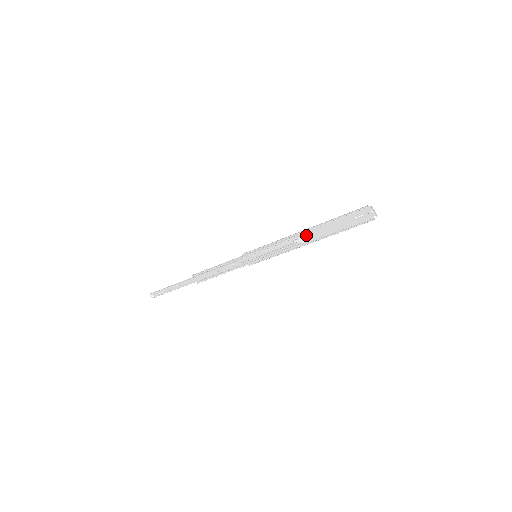
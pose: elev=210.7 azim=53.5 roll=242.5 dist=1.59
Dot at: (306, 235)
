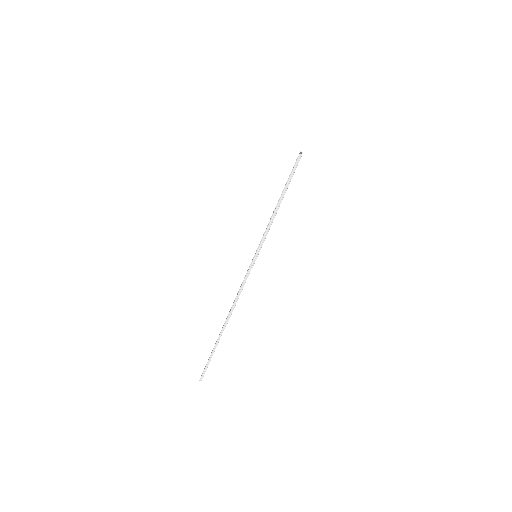
Dot at: occluded
